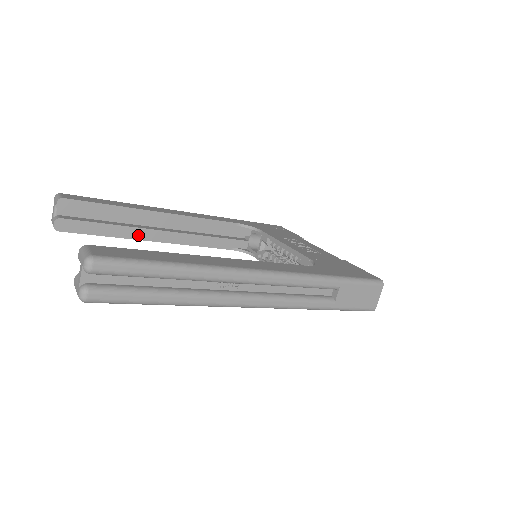
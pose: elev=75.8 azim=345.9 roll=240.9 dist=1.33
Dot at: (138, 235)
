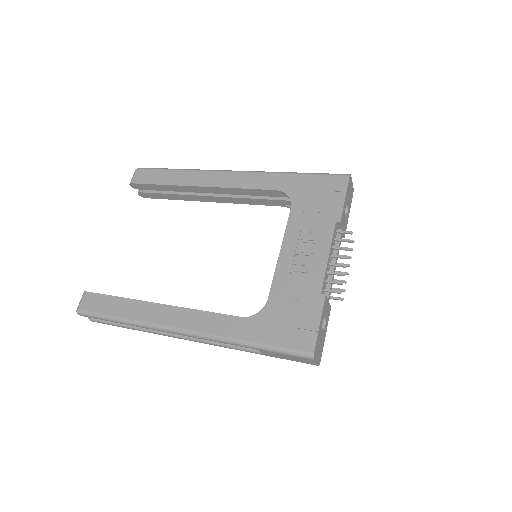
Dot at: (195, 199)
